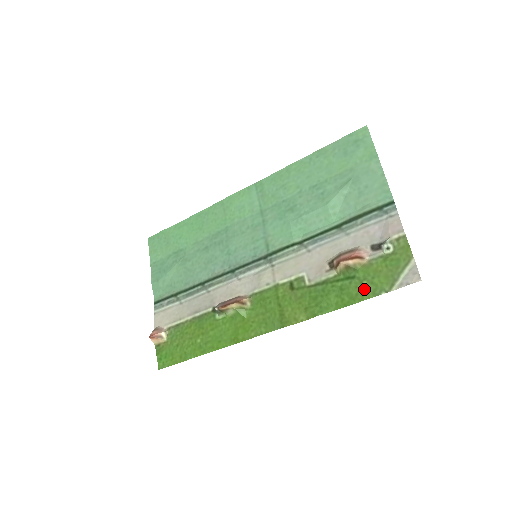
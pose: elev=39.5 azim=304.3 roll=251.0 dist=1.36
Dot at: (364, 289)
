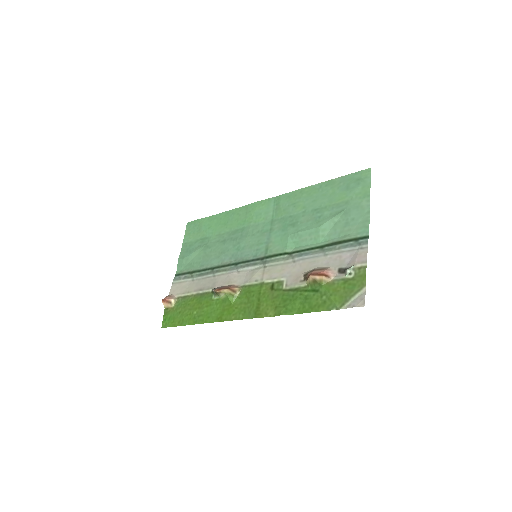
Dot at: (322, 302)
